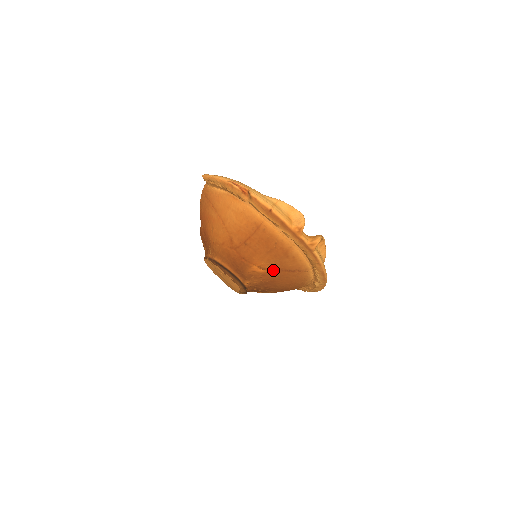
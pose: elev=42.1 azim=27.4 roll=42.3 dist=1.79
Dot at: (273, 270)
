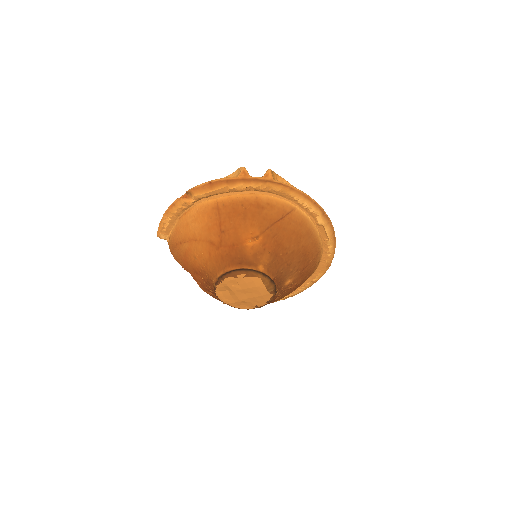
Dot at: (265, 231)
